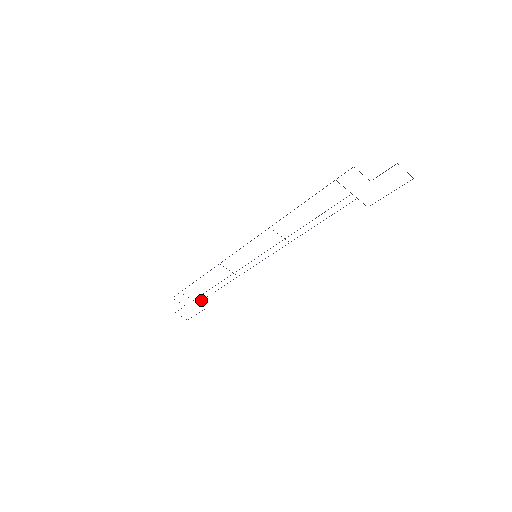
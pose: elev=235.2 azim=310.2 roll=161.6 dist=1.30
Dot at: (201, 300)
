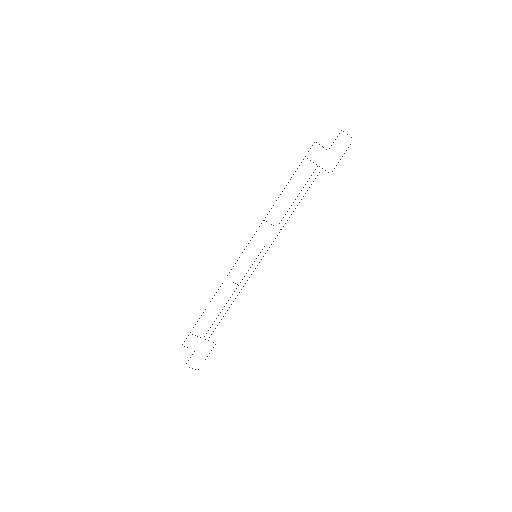
Dot at: occluded
